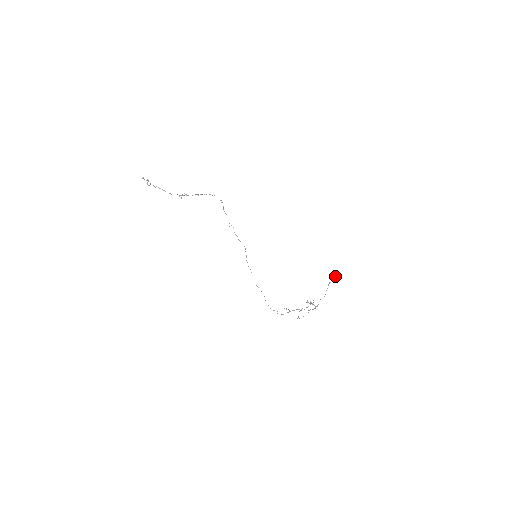
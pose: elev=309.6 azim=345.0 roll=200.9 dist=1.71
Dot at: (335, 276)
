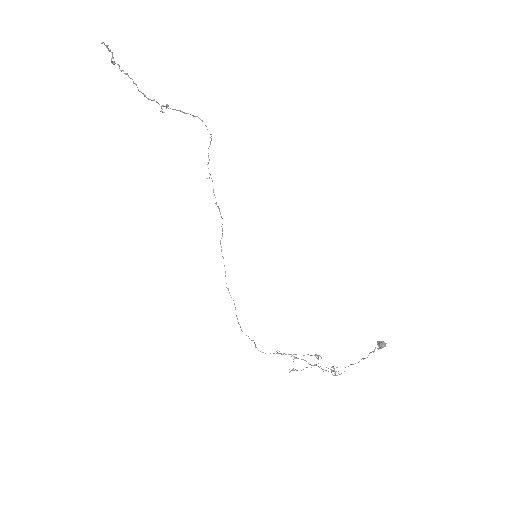
Dot at: (381, 343)
